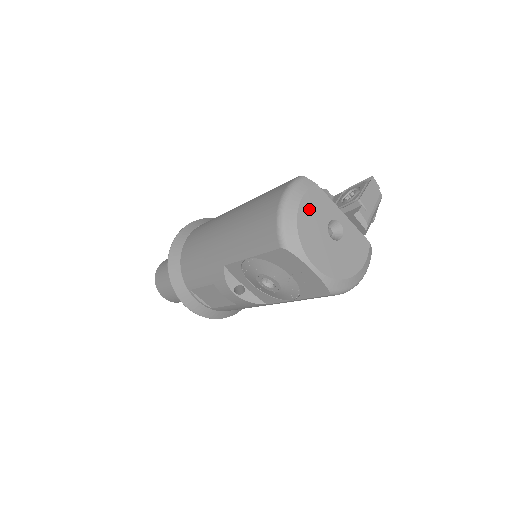
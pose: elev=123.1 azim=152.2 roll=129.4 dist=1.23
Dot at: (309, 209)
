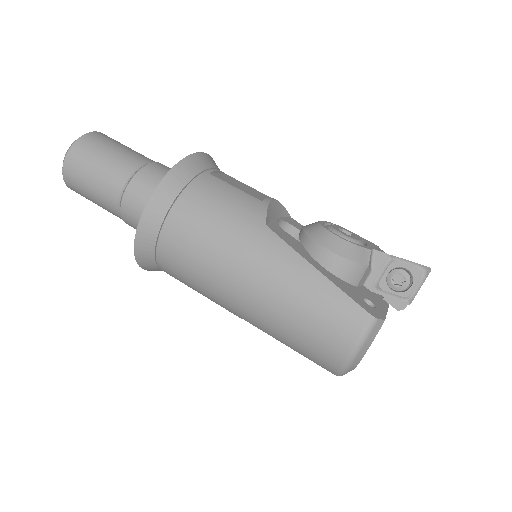
Dot at: occluded
